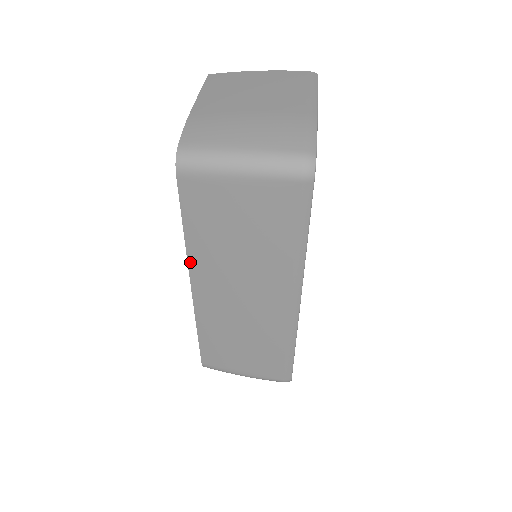
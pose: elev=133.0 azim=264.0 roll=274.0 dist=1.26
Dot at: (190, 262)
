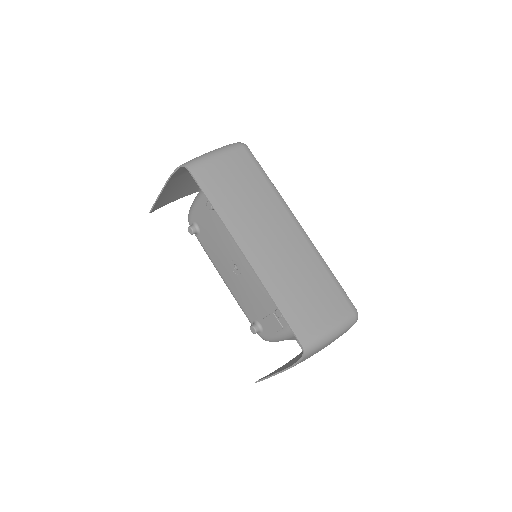
Dot at: (229, 229)
